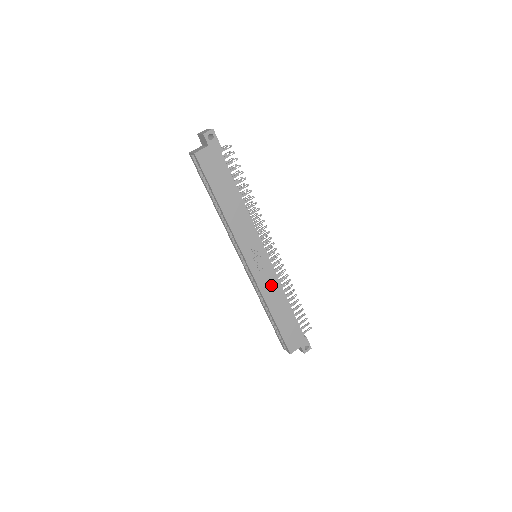
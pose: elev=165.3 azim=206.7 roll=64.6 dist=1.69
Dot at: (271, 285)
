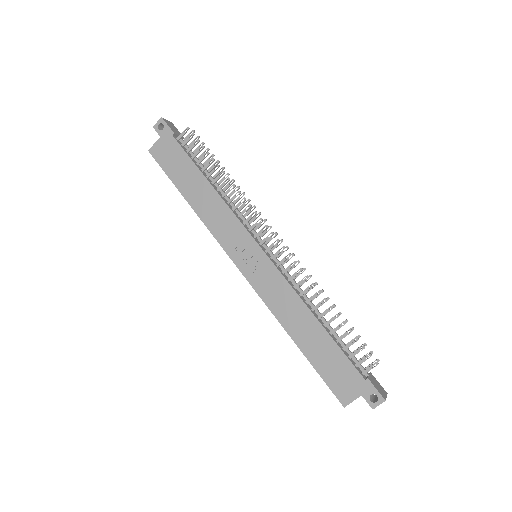
Dot at: (280, 293)
